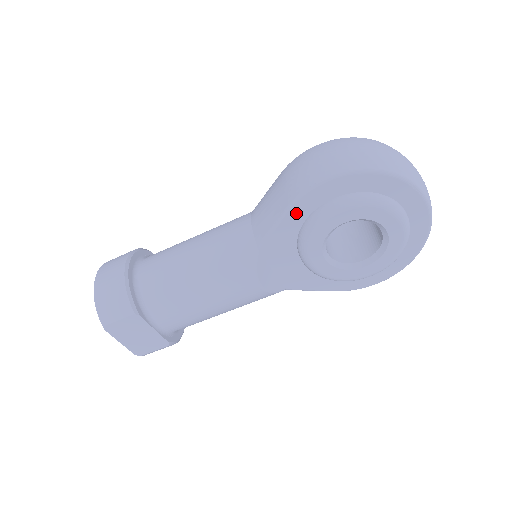
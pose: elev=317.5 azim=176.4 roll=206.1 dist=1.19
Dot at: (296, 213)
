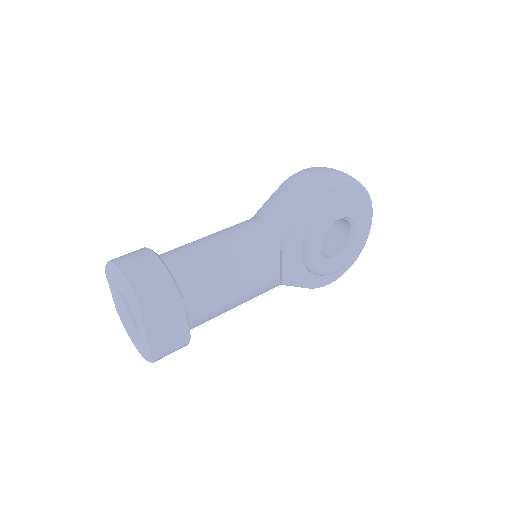
Dot at: (313, 208)
